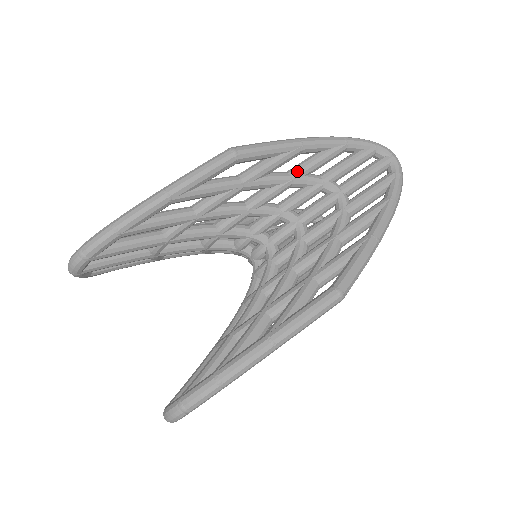
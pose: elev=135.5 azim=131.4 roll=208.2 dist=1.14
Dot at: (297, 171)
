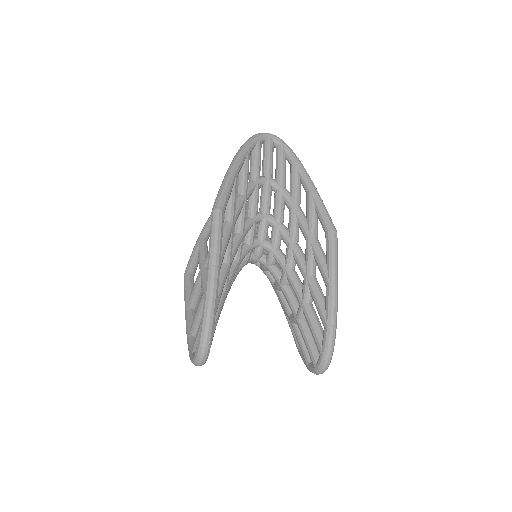
Dot at: (244, 189)
